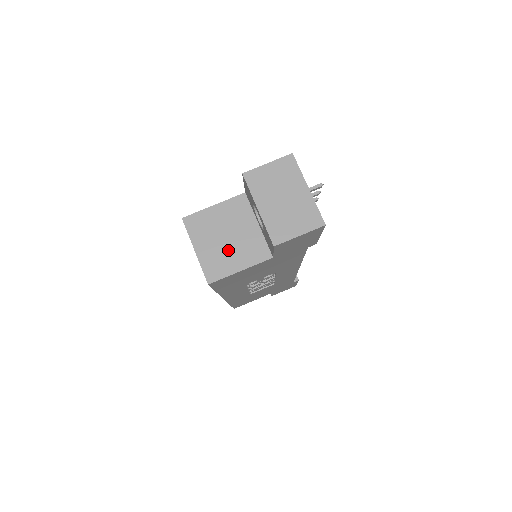
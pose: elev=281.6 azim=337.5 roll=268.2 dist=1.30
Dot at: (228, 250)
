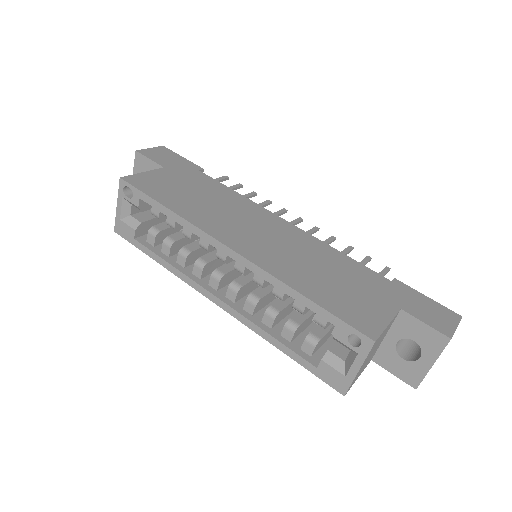
Dot at: occluded
